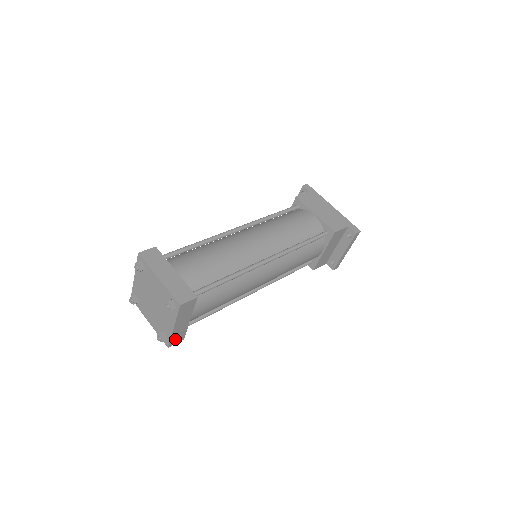
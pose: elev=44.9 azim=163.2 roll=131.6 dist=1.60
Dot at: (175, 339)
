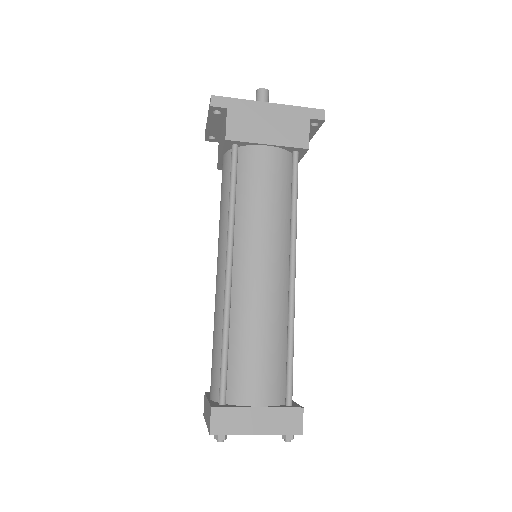
Dot at: occluded
